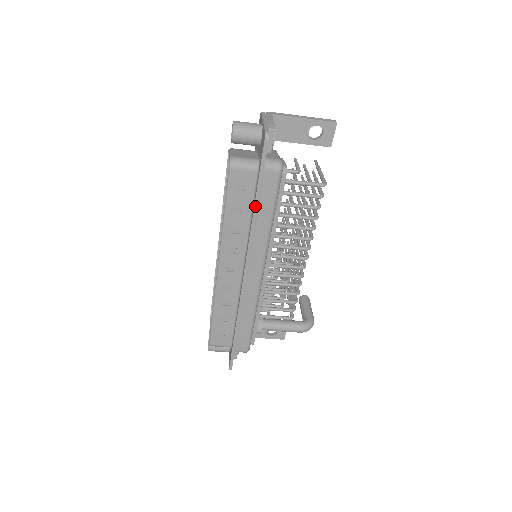
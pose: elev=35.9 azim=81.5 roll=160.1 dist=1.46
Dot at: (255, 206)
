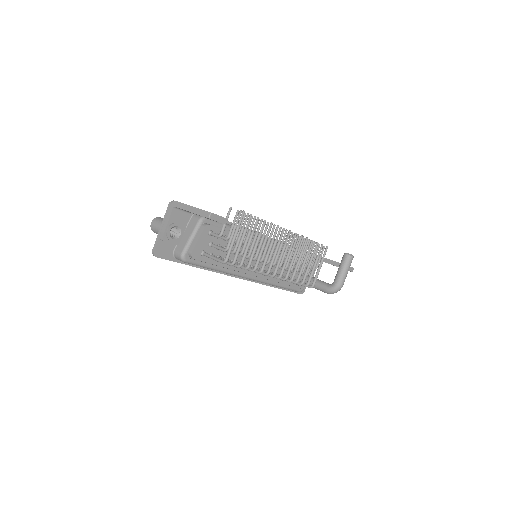
Dot at: (196, 267)
